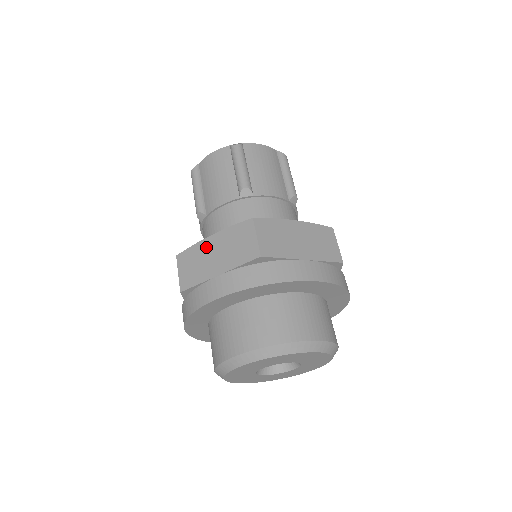
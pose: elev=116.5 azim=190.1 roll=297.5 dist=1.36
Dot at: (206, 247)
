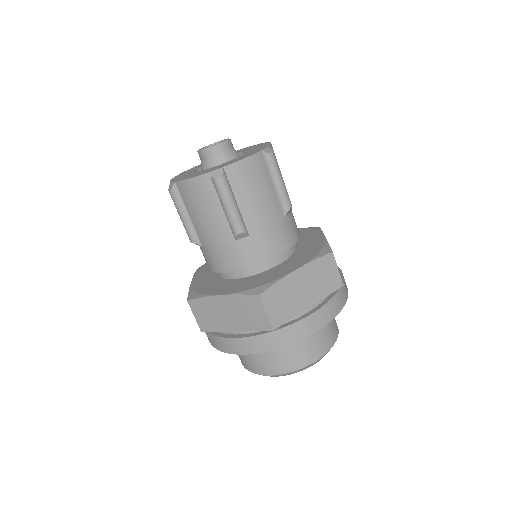
Dot at: occluded
